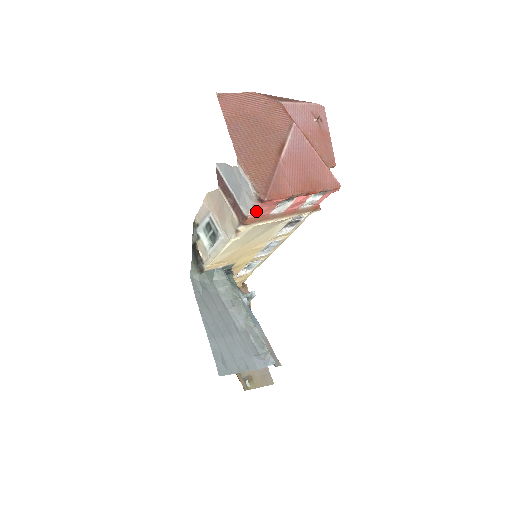
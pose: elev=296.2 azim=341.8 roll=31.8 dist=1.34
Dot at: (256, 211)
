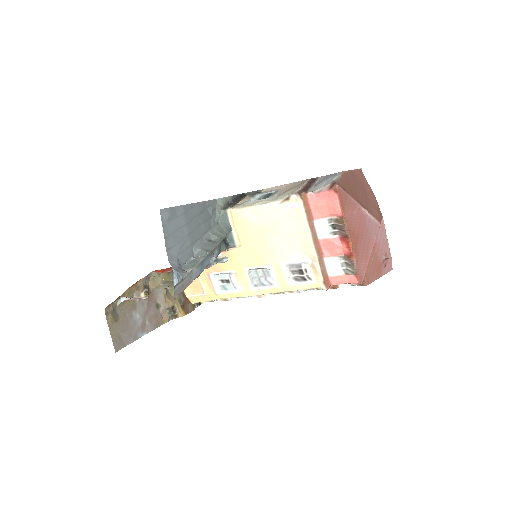
Dot at: (317, 197)
